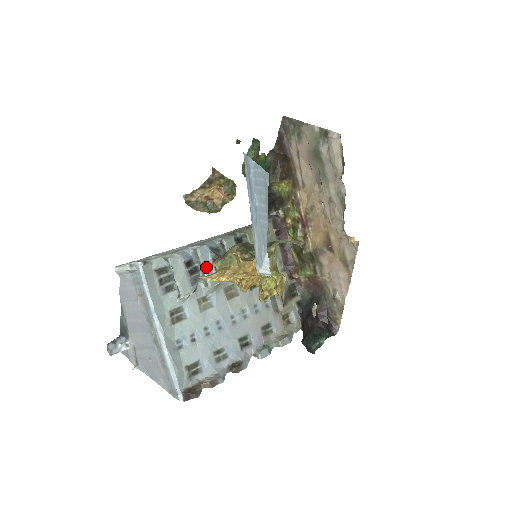
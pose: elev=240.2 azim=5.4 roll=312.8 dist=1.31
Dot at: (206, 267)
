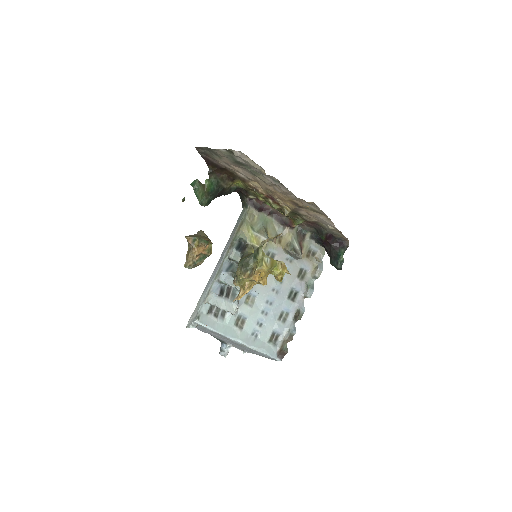
Dot at: (233, 284)
